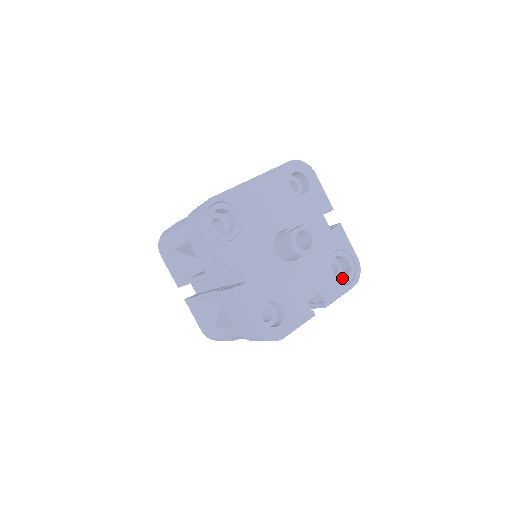
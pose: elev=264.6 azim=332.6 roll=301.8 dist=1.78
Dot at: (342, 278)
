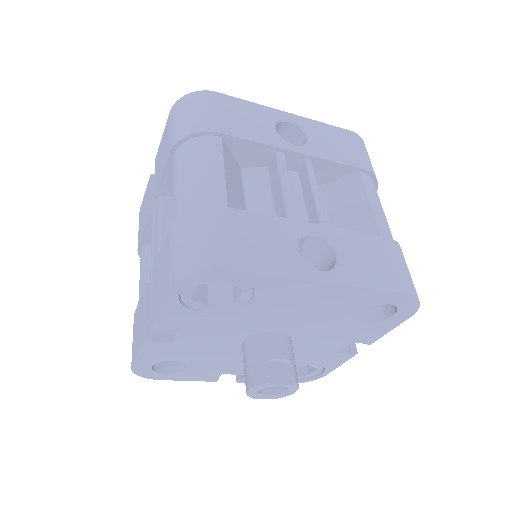
Dot at: occluded
